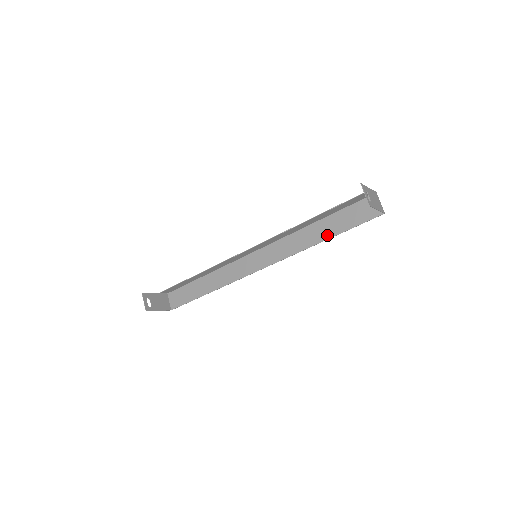
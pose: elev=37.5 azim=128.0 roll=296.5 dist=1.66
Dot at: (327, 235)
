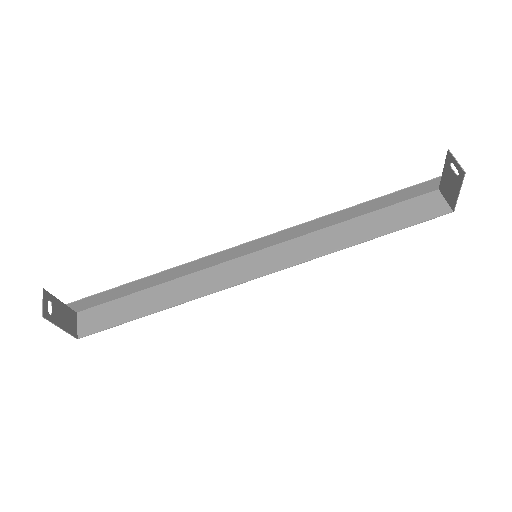
Dot at: (370, 234)
